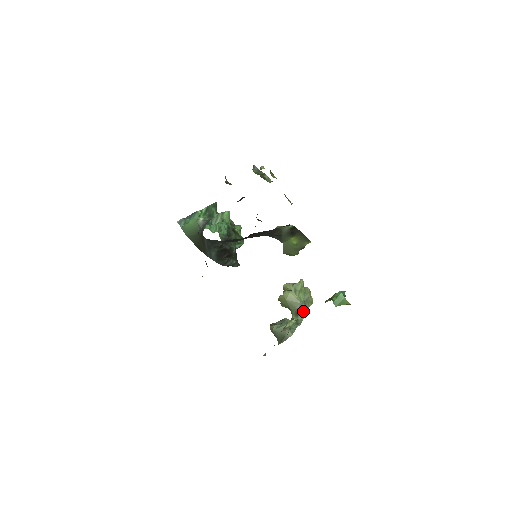
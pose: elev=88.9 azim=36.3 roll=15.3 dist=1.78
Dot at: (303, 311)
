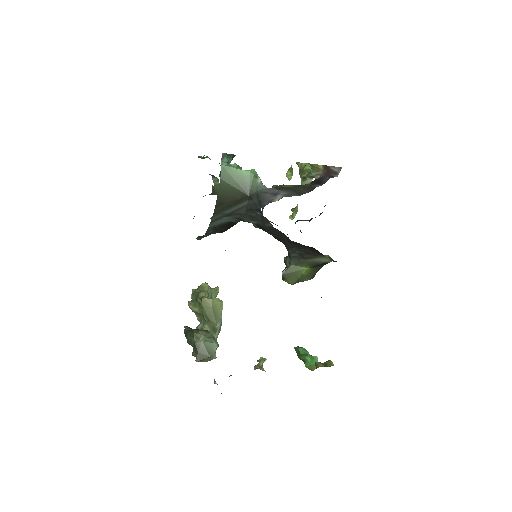
Dot at: (220, 330)
